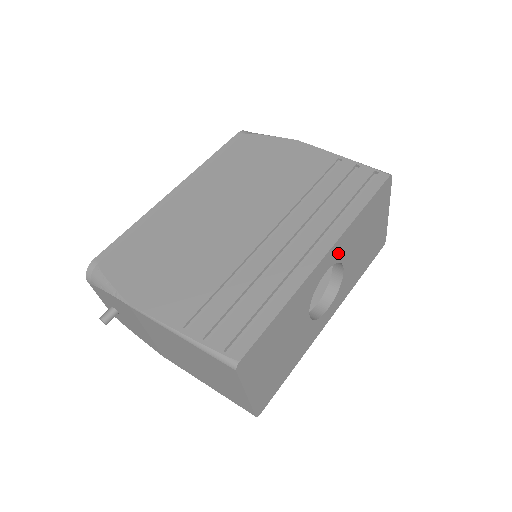
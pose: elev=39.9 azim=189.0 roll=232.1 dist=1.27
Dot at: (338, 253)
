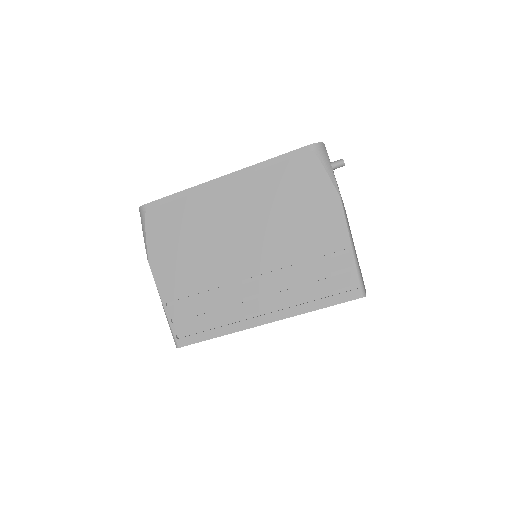
Dot at: occluded
